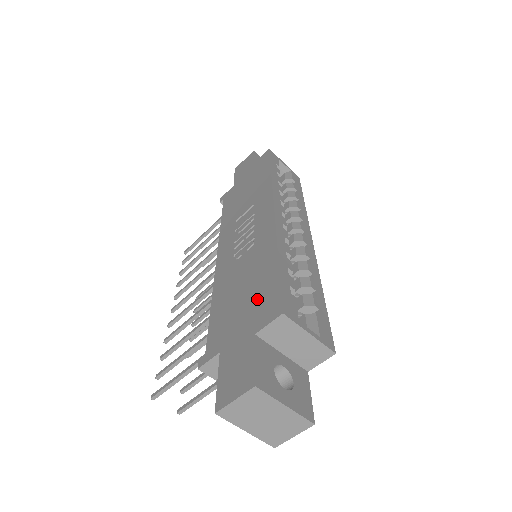
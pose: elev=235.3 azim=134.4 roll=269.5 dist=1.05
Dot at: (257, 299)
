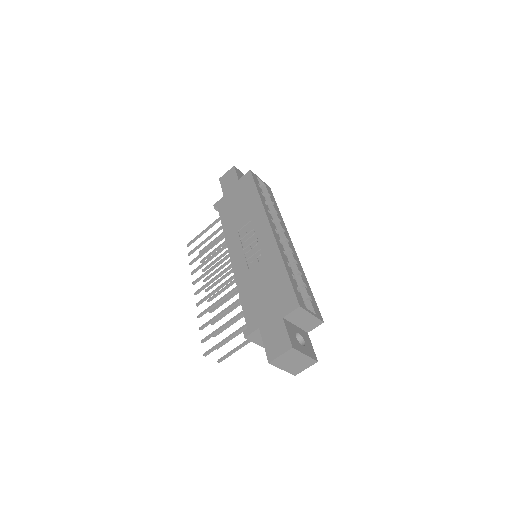
Dot at: (278, 295)
